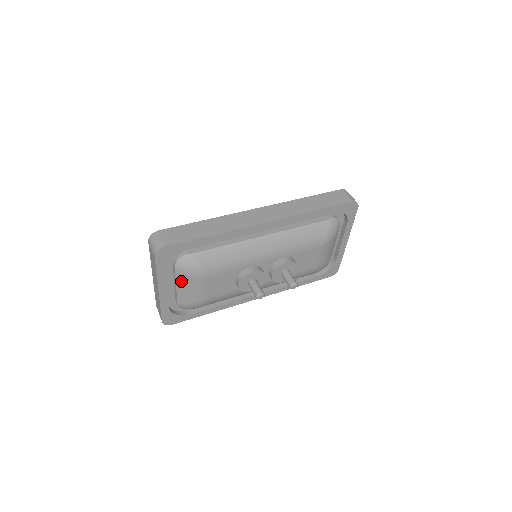
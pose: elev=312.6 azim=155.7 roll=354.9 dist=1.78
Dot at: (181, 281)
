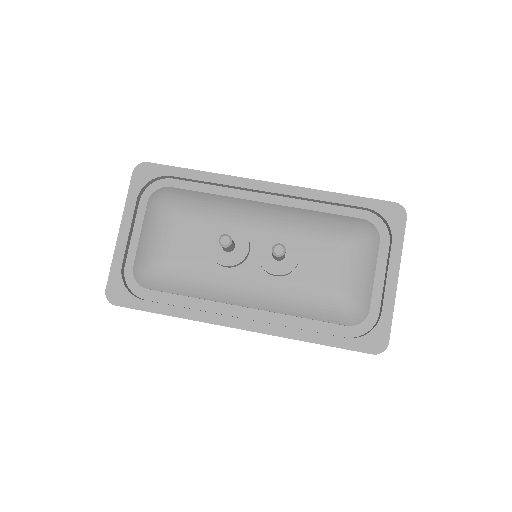
Dot at: (148, 220)
